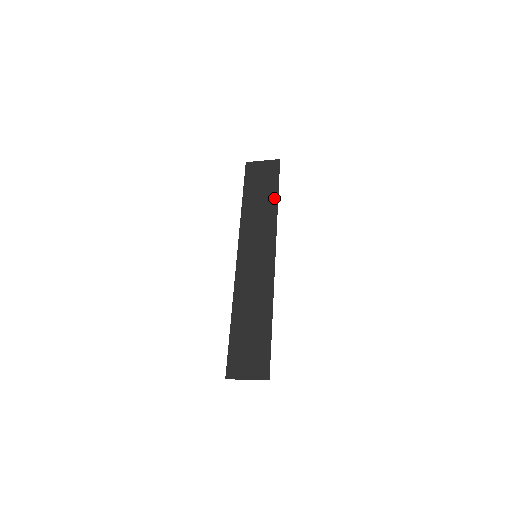
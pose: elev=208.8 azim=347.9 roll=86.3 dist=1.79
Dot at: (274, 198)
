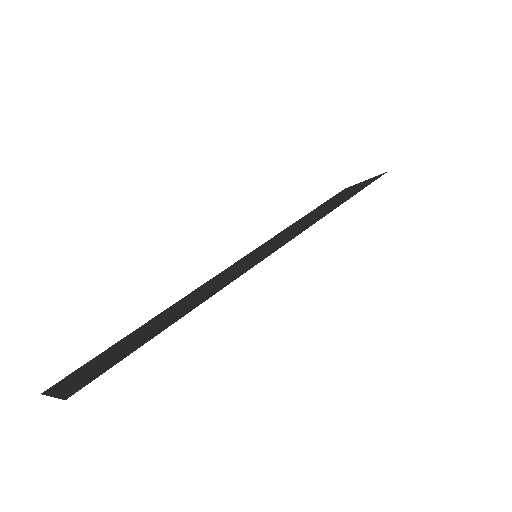
Dot at: (342, 201)
